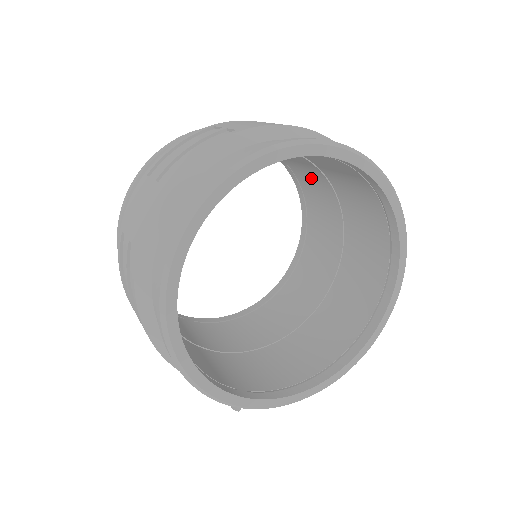
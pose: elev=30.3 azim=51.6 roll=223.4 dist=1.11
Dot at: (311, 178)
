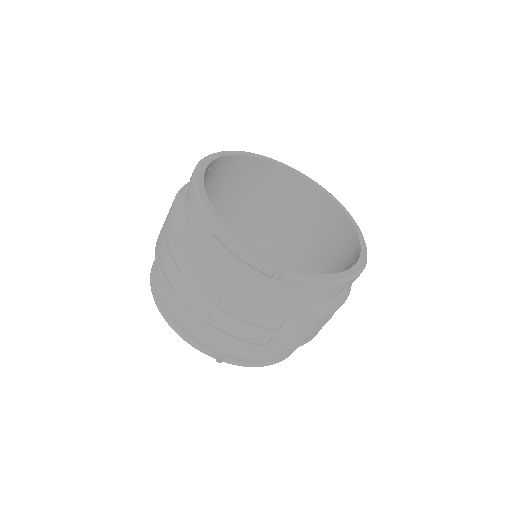
Dot at: (277, 245)
